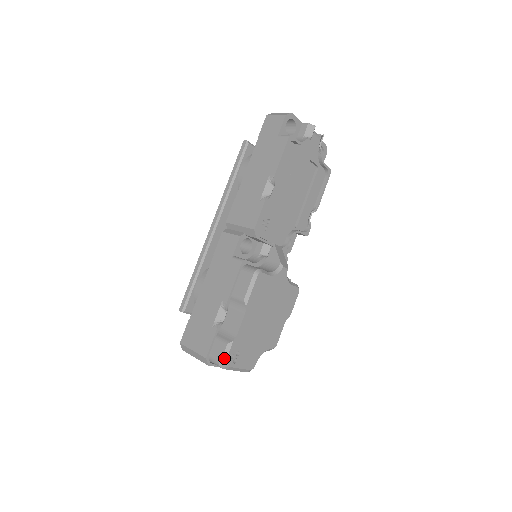
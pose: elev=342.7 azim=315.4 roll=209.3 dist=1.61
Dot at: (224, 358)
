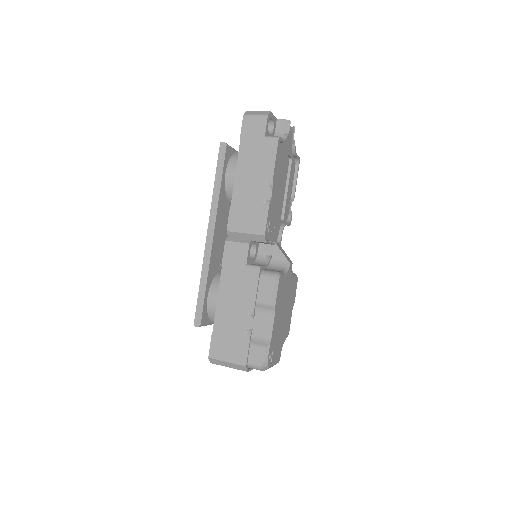
Dot at: (265, 362)
